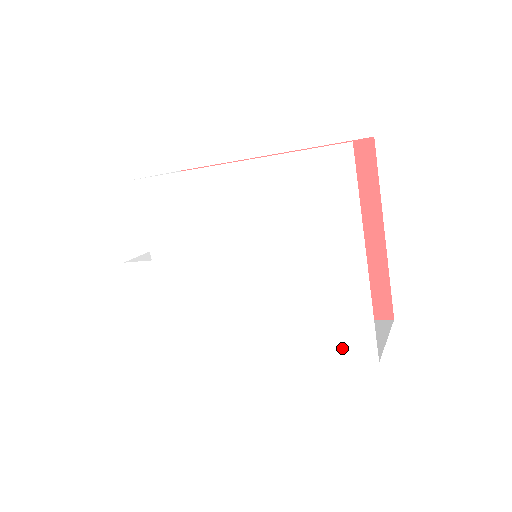
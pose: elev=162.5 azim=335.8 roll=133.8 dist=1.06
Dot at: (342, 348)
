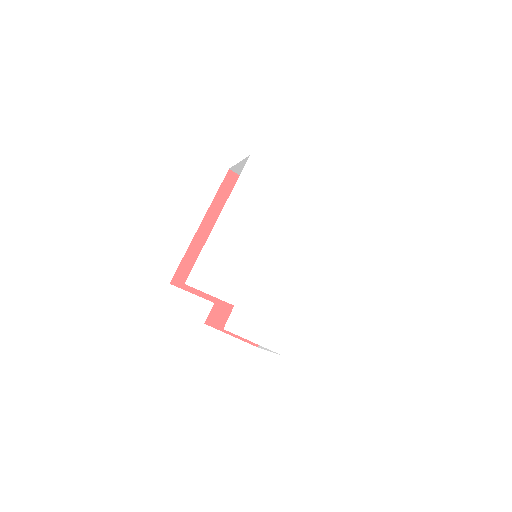
Dot at: (328, 229)
